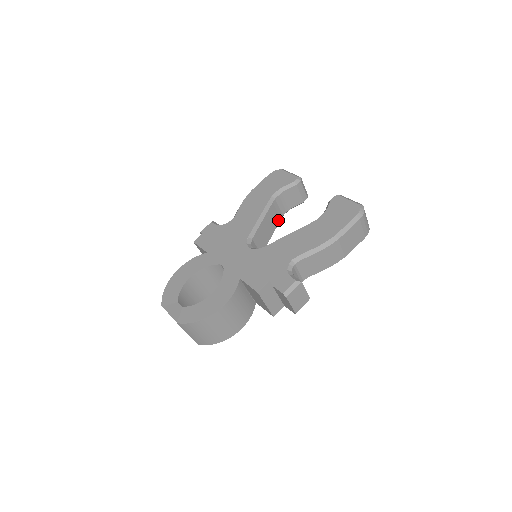
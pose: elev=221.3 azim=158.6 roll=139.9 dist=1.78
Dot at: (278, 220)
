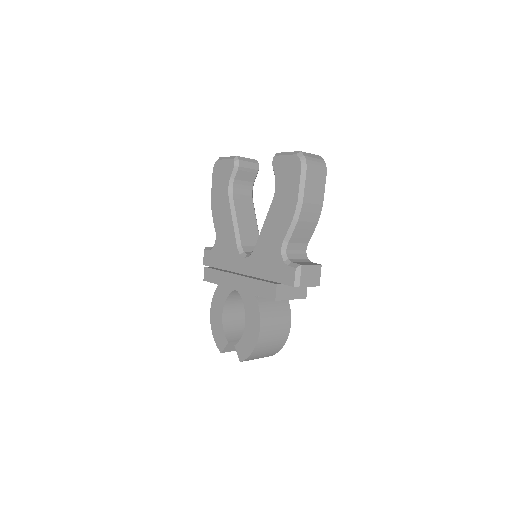
Dot at: (251, 204)
